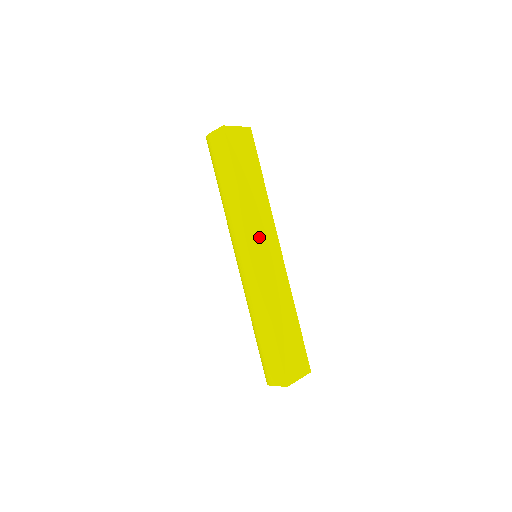
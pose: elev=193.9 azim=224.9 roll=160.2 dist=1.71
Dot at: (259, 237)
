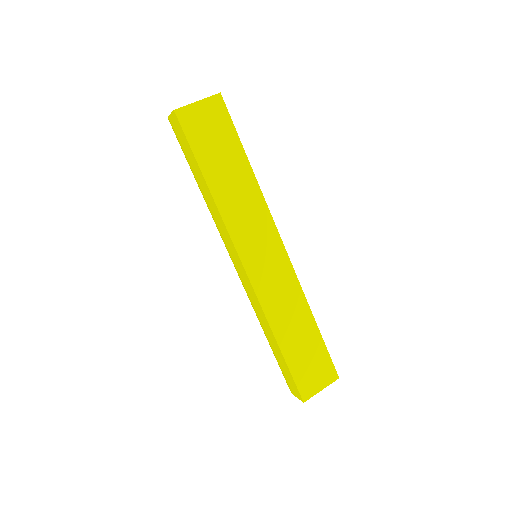
Dot at: (248, 242)
